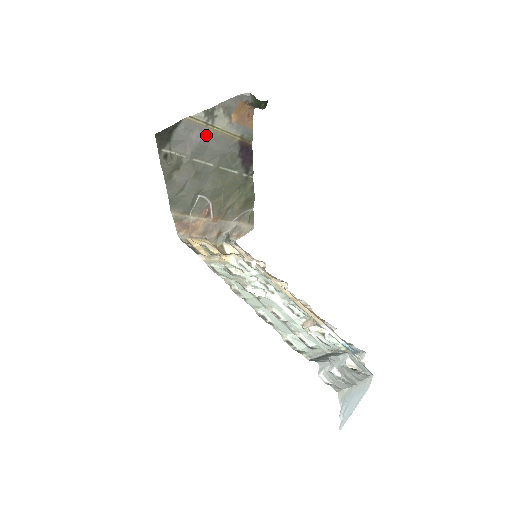
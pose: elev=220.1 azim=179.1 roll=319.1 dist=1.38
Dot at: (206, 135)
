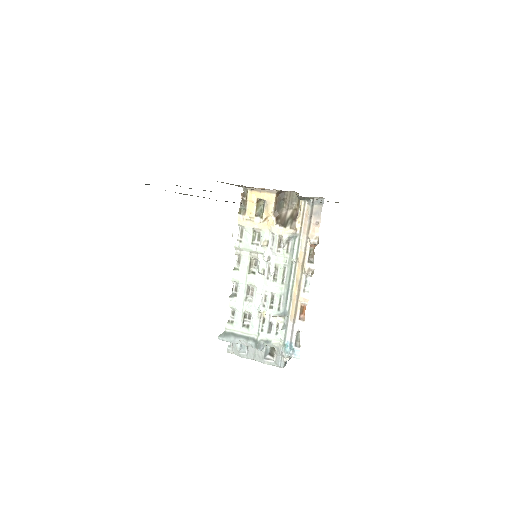
Dot at: occluded
